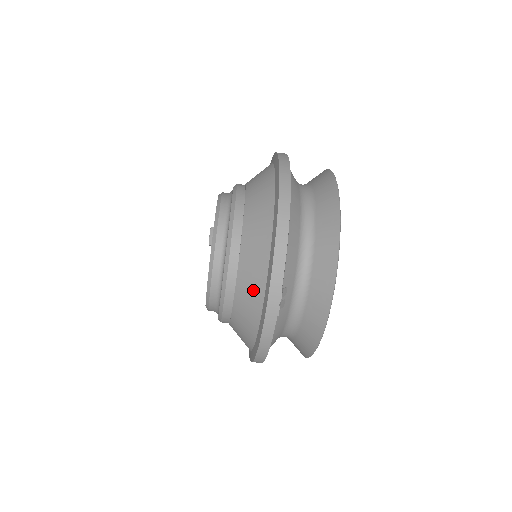
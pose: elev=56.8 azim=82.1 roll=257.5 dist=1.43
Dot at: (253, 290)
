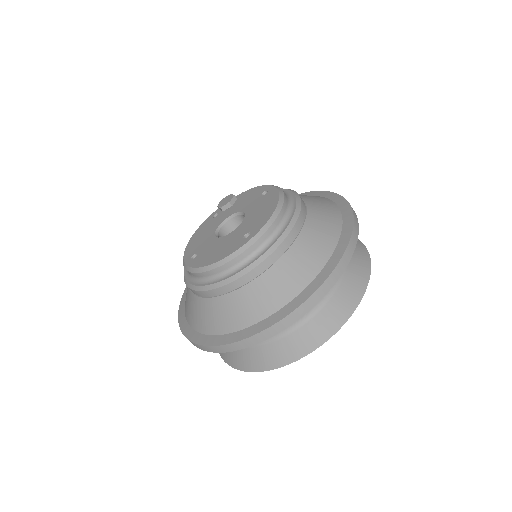
Dot at: (261, 303)
